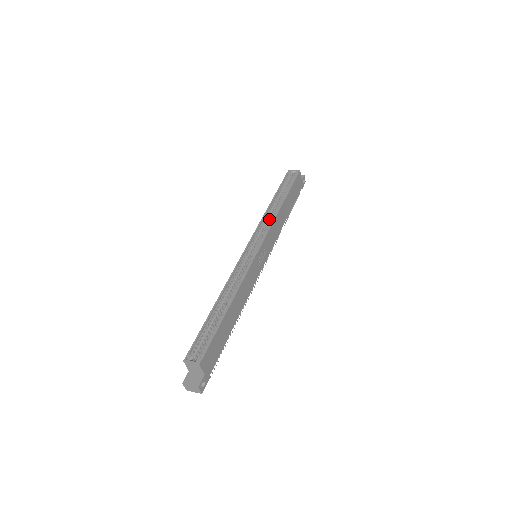
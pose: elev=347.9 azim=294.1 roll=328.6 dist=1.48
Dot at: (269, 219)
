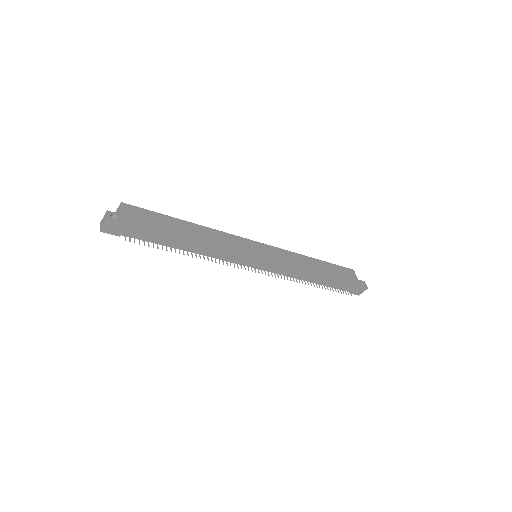
Dot at: occluded
